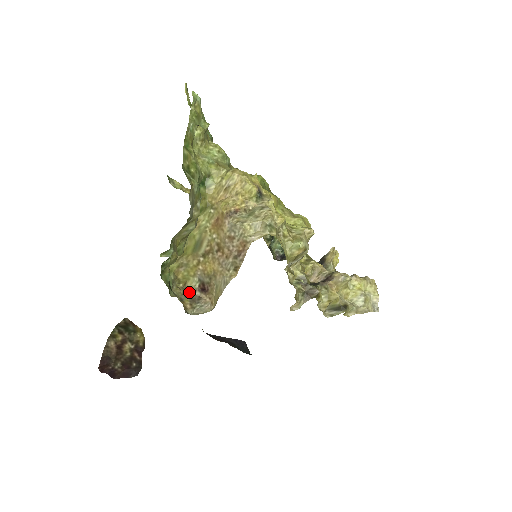
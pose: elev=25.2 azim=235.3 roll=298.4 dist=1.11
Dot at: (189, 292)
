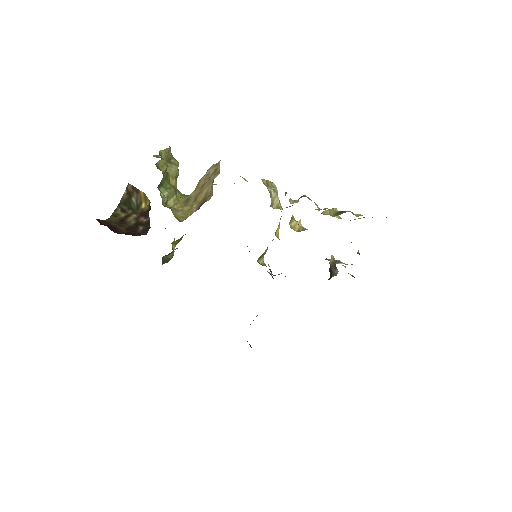
Dot at: occluded
